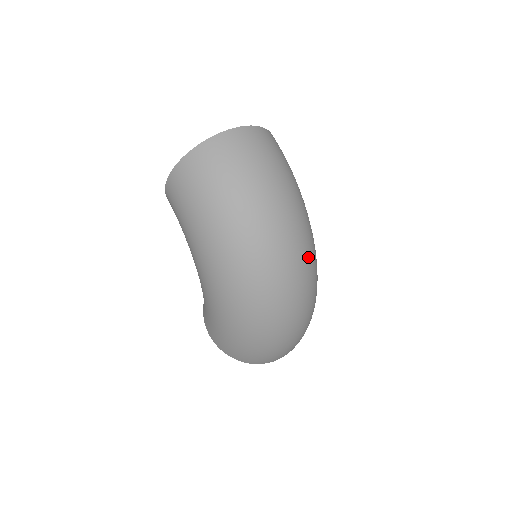
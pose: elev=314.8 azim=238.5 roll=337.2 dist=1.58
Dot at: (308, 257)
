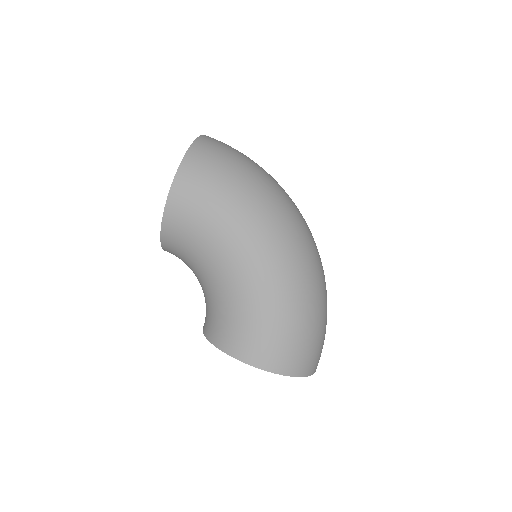
Dot at: occluded
